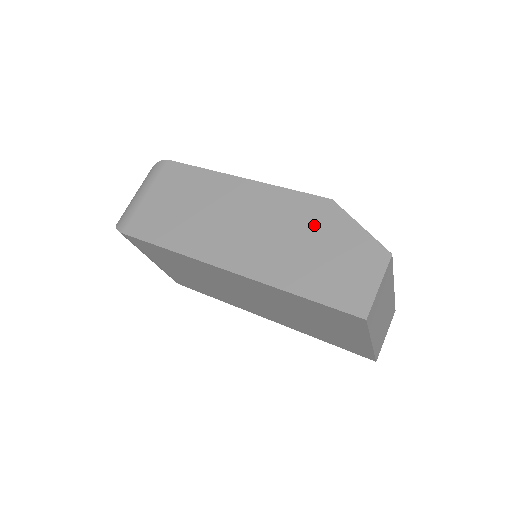
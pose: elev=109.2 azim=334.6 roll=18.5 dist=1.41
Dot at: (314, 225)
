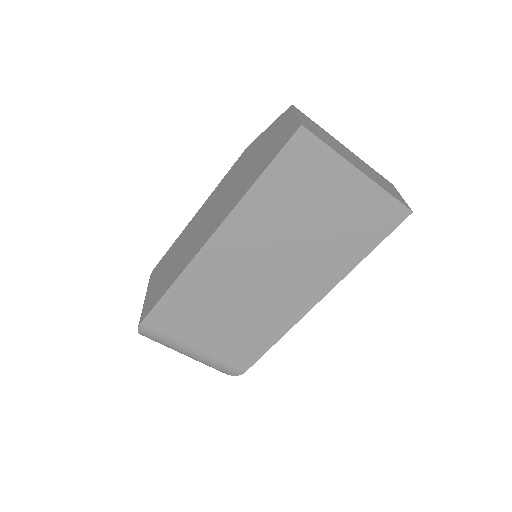
Dot at: (244, 162)
